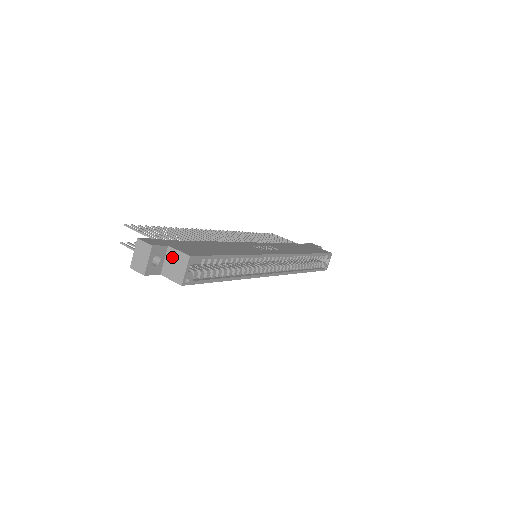
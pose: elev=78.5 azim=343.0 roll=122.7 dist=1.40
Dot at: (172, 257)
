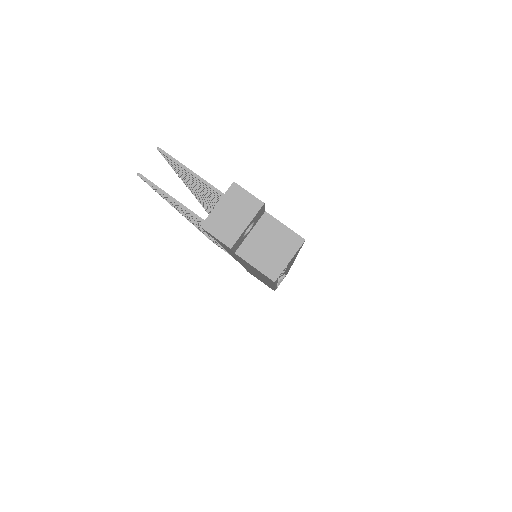
Dot at: (268, 231)
